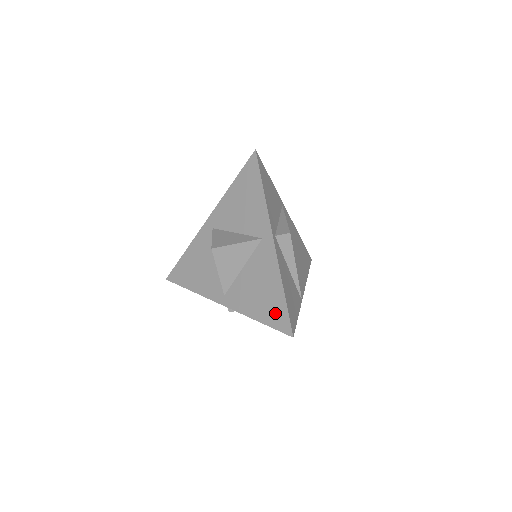
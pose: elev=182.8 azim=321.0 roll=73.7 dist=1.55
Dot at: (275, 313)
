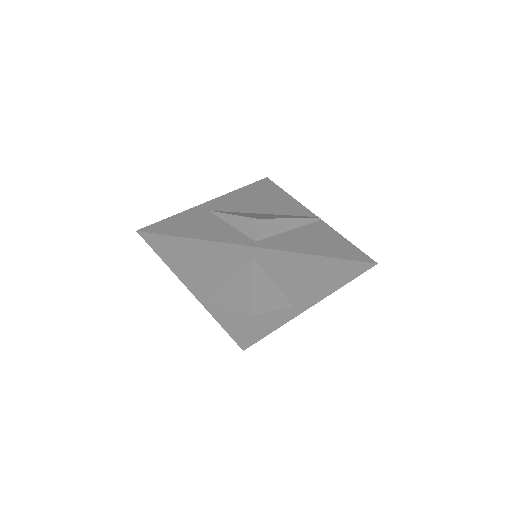
Dot at: (245, 337)
